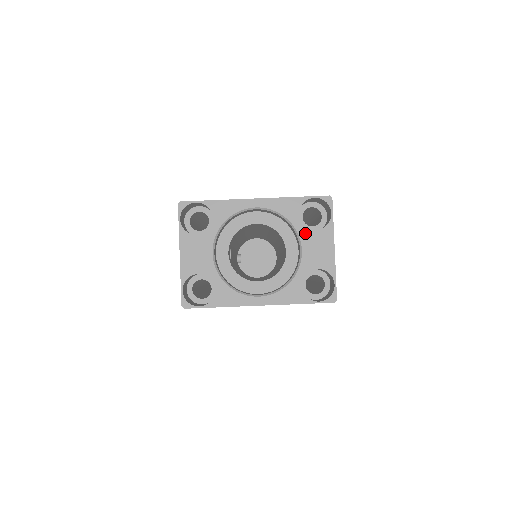
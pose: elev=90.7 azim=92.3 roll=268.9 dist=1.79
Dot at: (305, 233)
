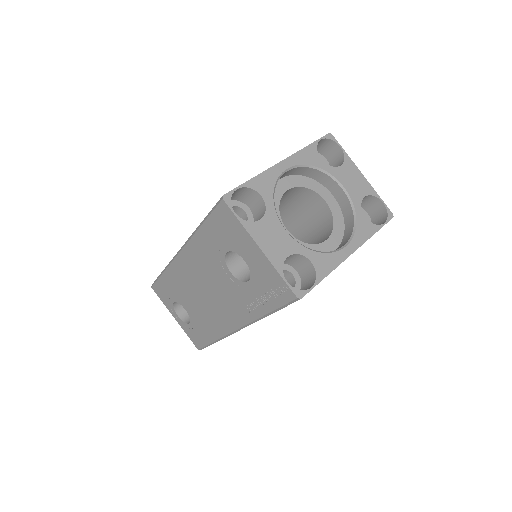
Dot at: (336, 172)
